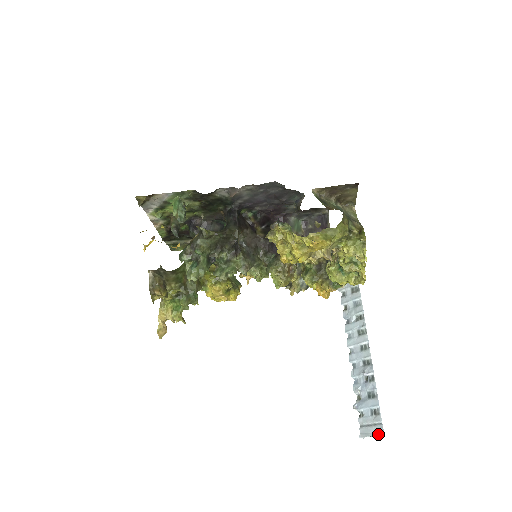
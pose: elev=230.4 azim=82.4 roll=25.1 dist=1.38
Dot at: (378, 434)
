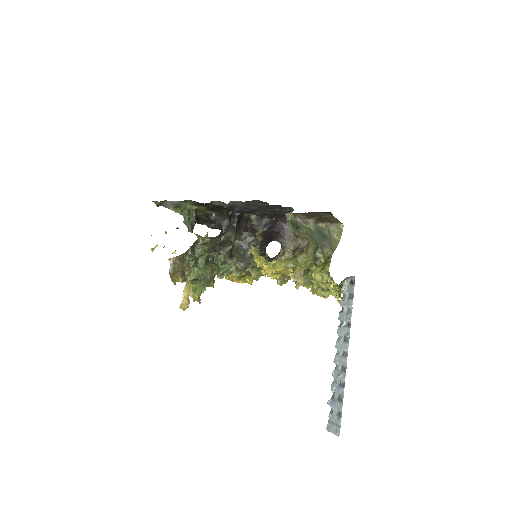
Dot at: (336, 434)
